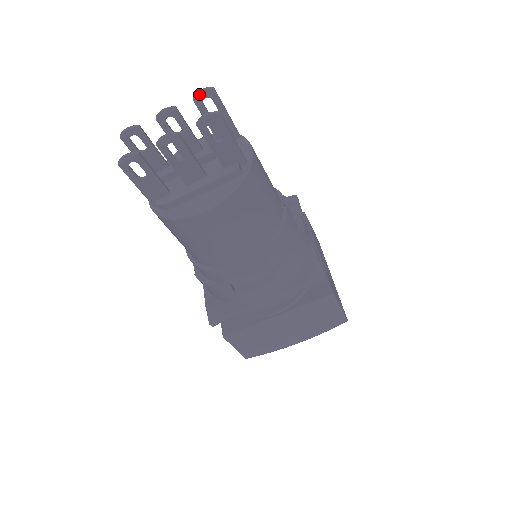
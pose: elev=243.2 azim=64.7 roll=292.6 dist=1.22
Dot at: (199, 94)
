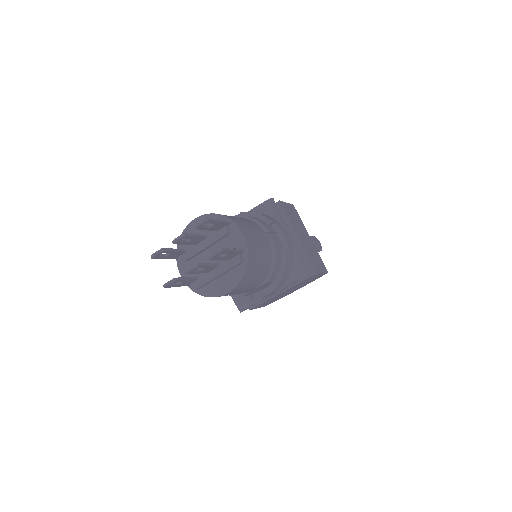
Dot at: (199, 225)
